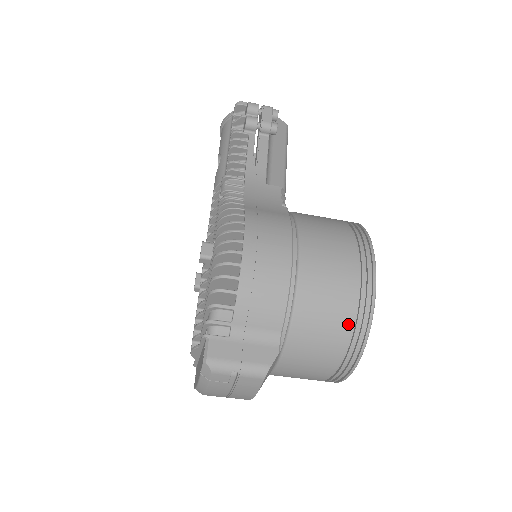
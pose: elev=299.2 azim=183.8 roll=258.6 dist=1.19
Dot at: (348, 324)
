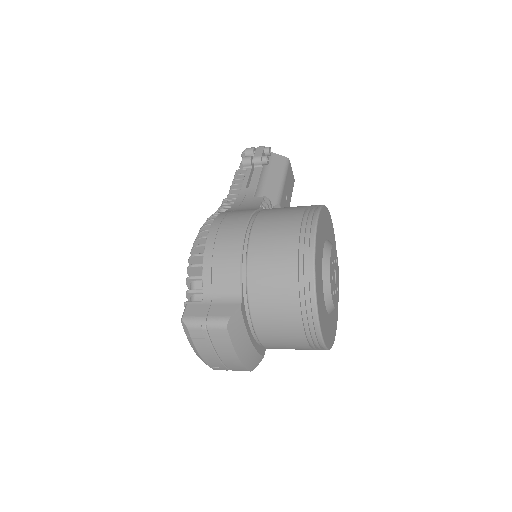
Dot at: (294, 275)
